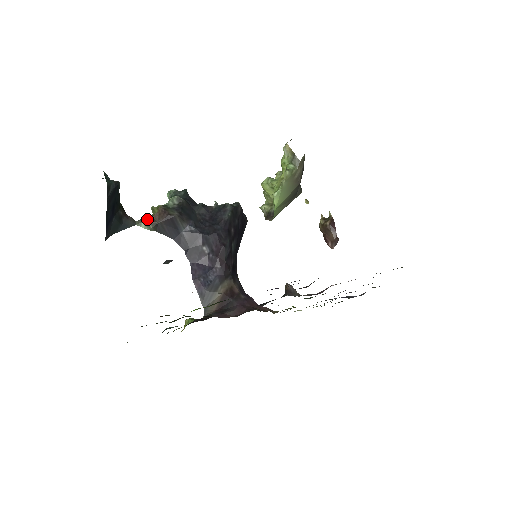
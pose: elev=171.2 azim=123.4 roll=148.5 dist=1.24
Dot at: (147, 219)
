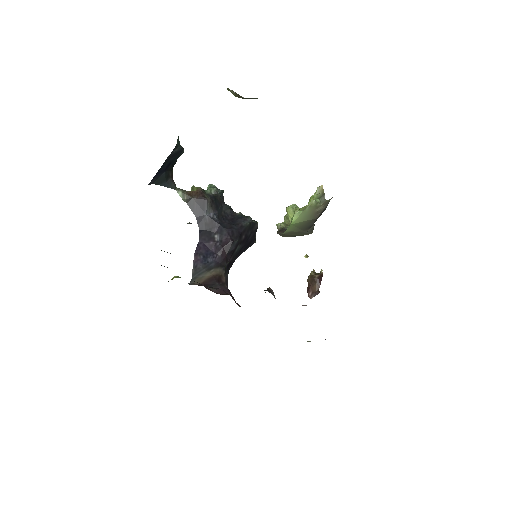
Dot at: (185, 191)
